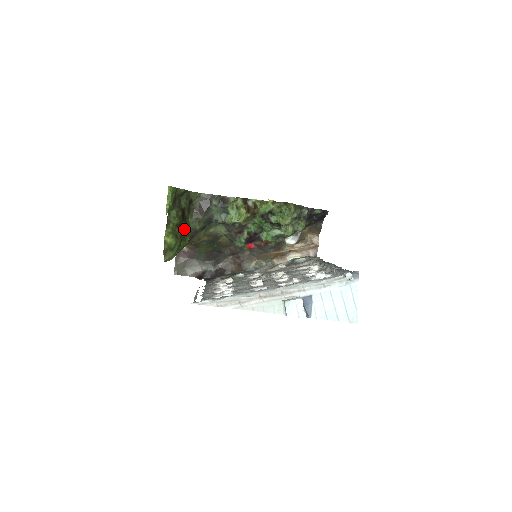
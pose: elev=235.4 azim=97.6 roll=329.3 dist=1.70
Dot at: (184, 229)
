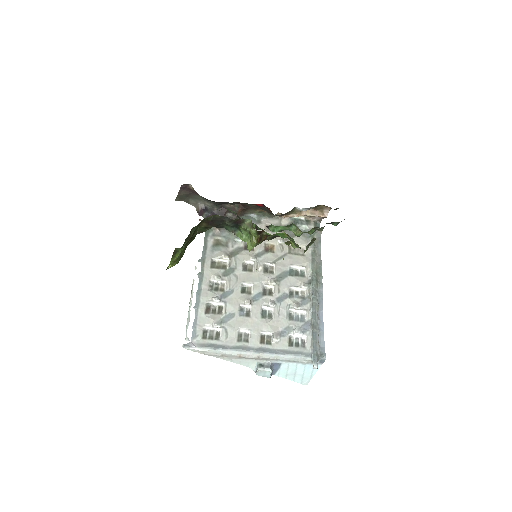
Dot at: occluded
